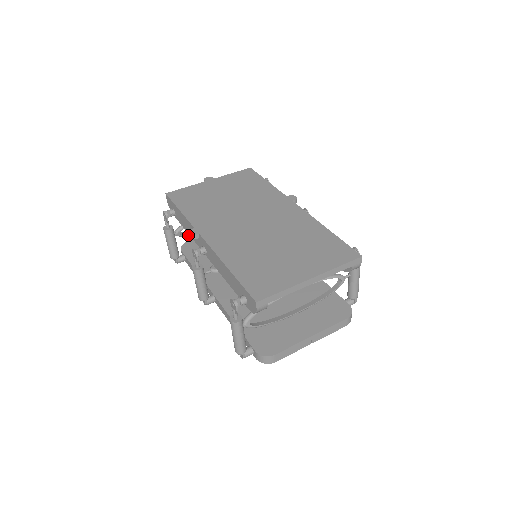
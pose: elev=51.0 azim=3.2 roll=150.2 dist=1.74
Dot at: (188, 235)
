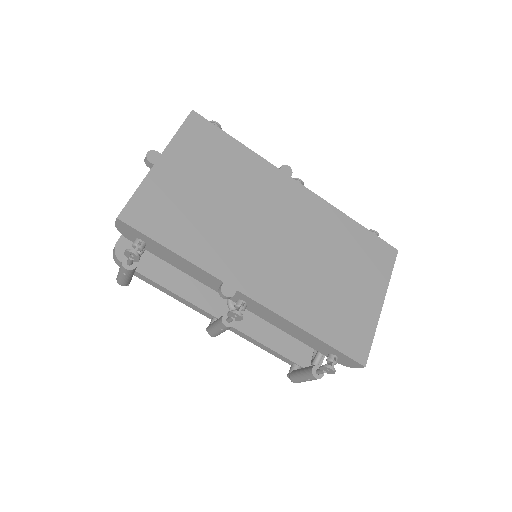
Dot at: occluded
